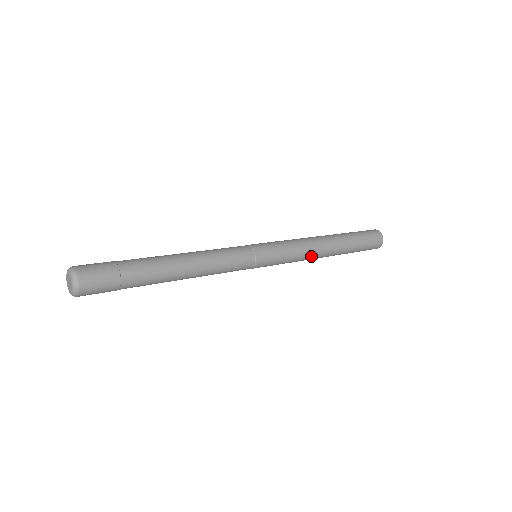
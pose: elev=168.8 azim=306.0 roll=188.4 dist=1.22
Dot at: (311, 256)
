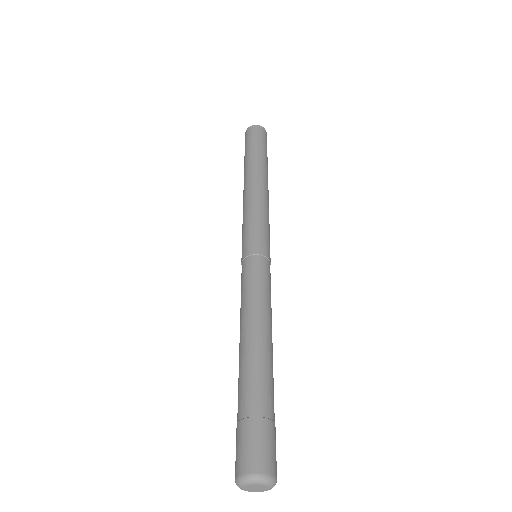
Dot at: occluded
